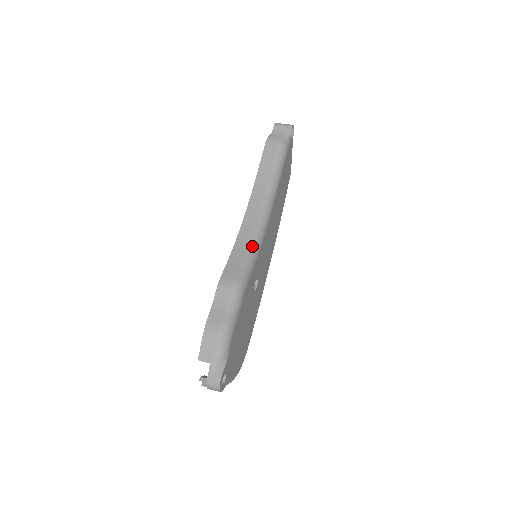
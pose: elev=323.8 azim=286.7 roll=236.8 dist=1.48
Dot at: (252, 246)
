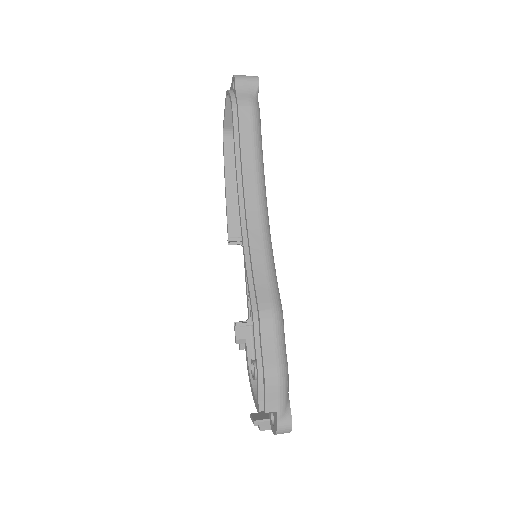
Dot at: (269, 255)
